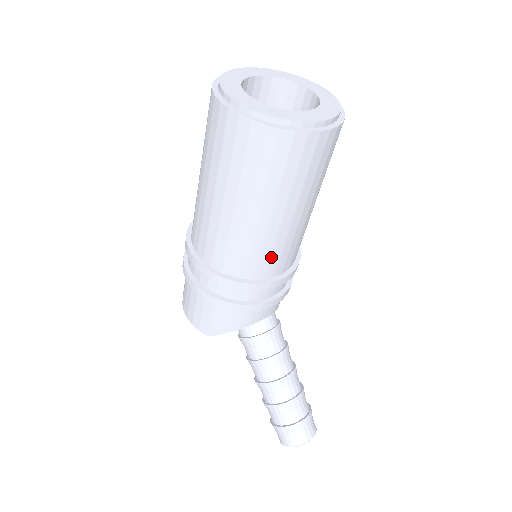
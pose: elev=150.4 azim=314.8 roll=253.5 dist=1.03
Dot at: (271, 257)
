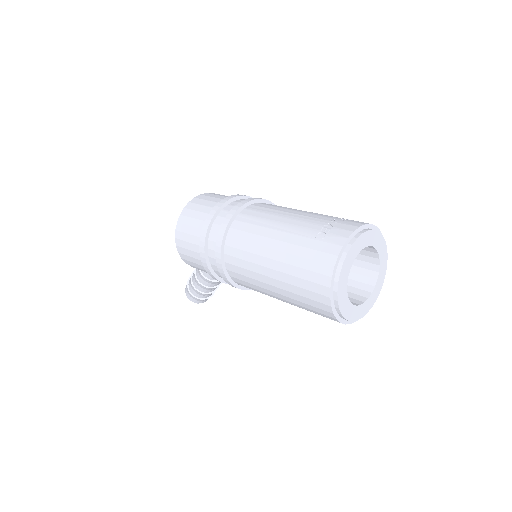
Dot at: occluded
